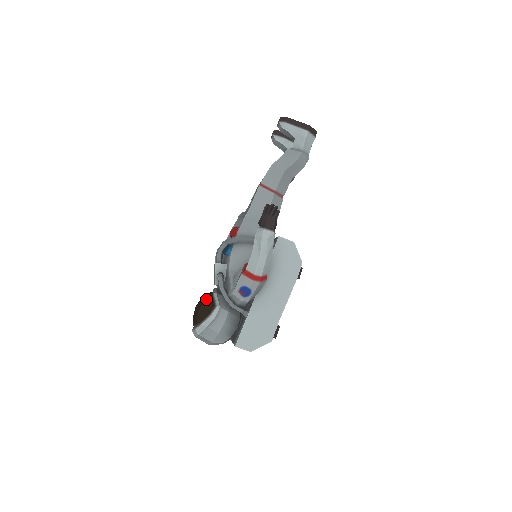
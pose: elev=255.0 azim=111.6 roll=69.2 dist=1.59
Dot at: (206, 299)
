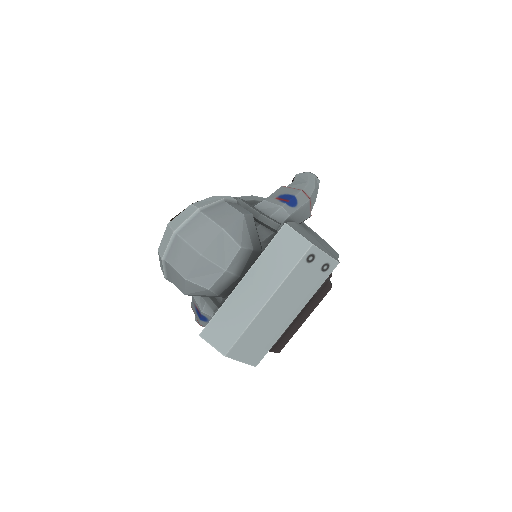
Dot at: occluded
